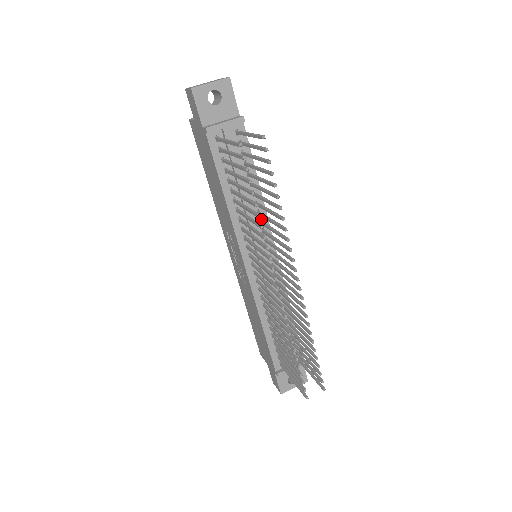
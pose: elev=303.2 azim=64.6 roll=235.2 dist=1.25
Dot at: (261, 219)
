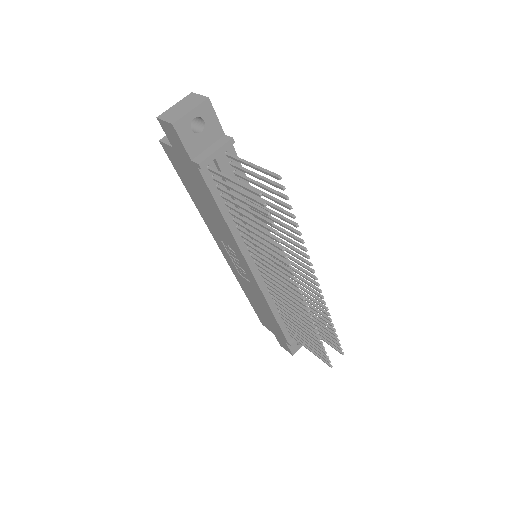
Dot at: (260, 226)
